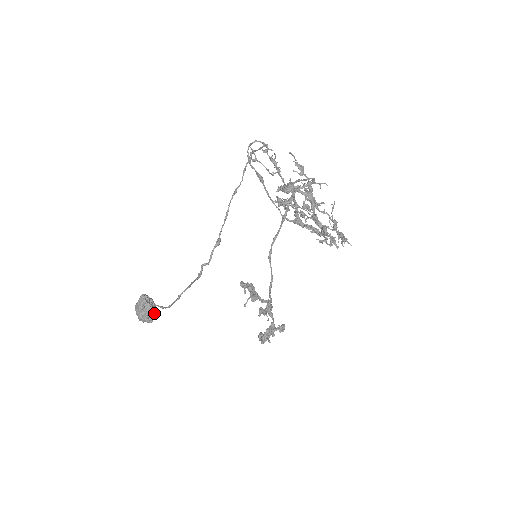
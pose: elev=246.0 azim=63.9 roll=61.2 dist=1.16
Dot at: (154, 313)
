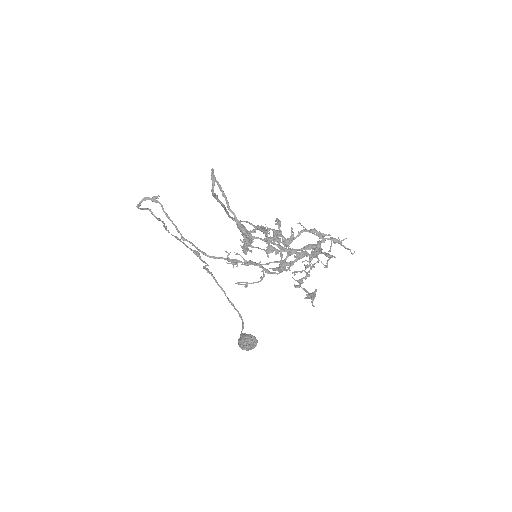
Dot at: (256, 341)
